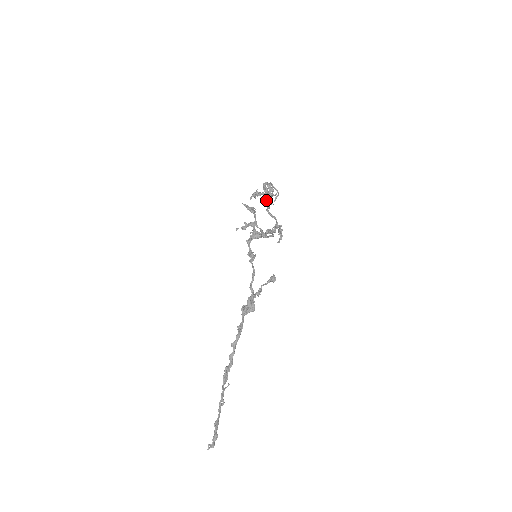
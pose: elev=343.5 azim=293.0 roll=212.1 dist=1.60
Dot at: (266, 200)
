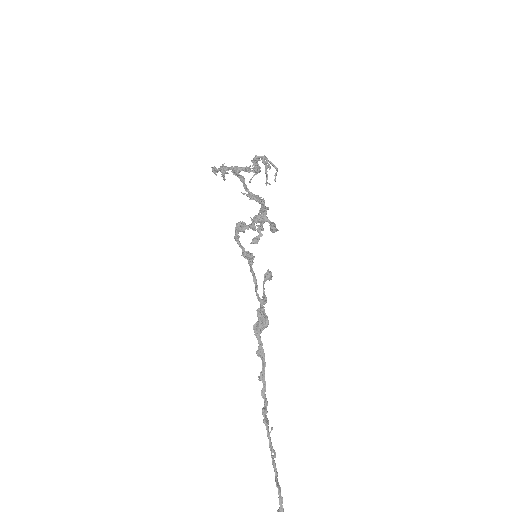
Dot at: (251, 178)
